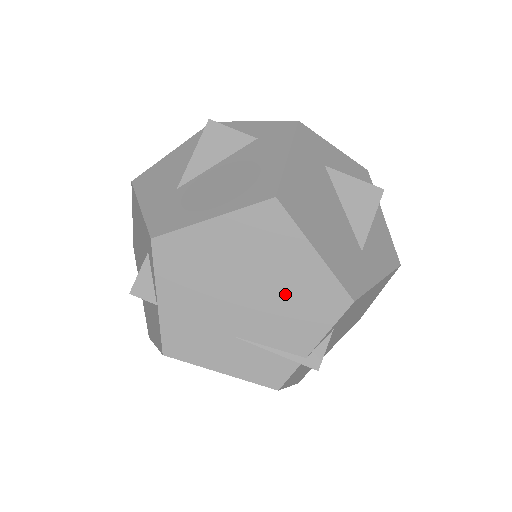
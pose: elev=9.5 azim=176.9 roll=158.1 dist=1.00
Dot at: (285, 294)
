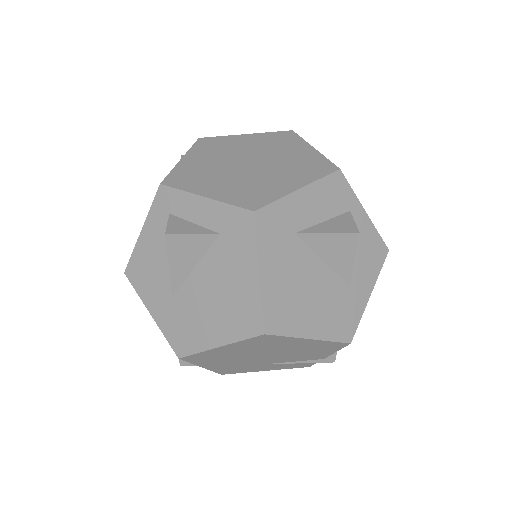
Dot at: (295, 351)
